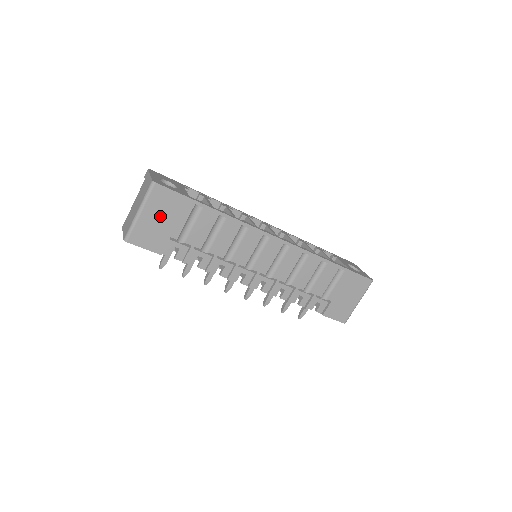
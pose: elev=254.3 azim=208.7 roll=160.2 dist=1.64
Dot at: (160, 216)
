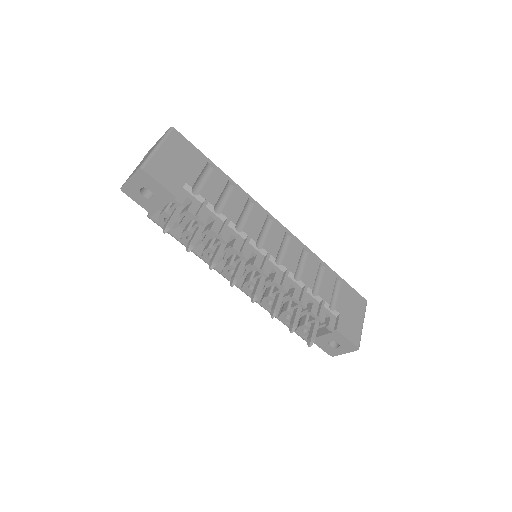
Dot at: (177, 158)
